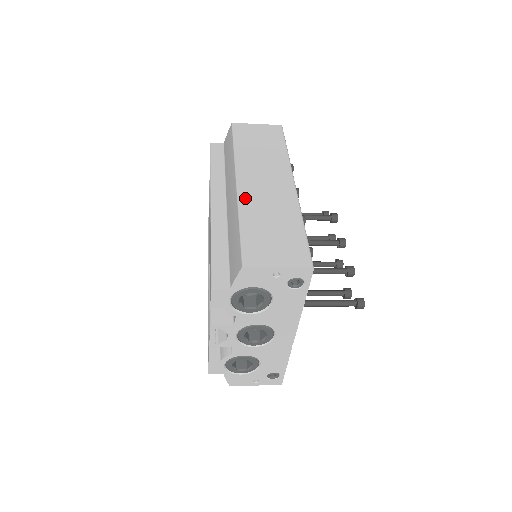
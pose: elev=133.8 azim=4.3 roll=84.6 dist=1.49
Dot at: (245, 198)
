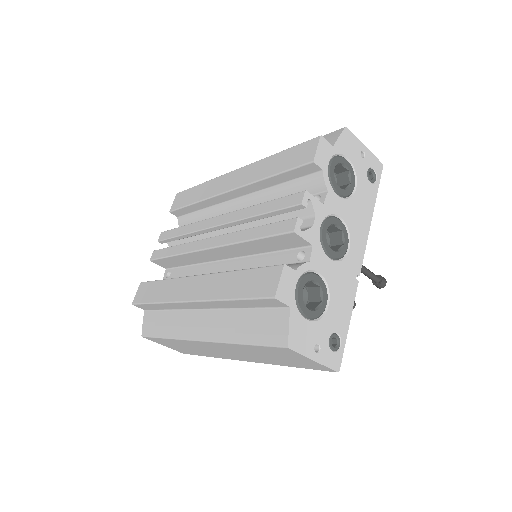
Dot at: occluded
